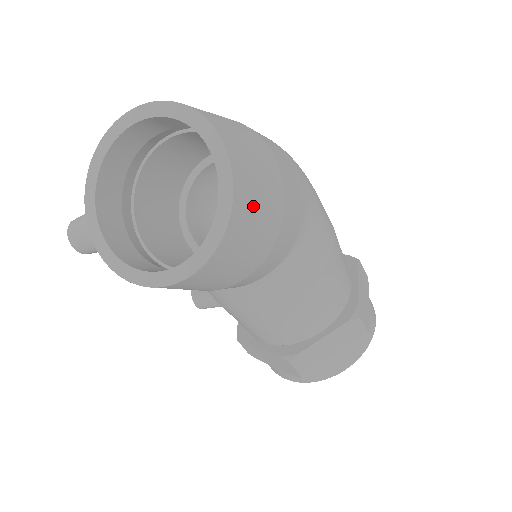
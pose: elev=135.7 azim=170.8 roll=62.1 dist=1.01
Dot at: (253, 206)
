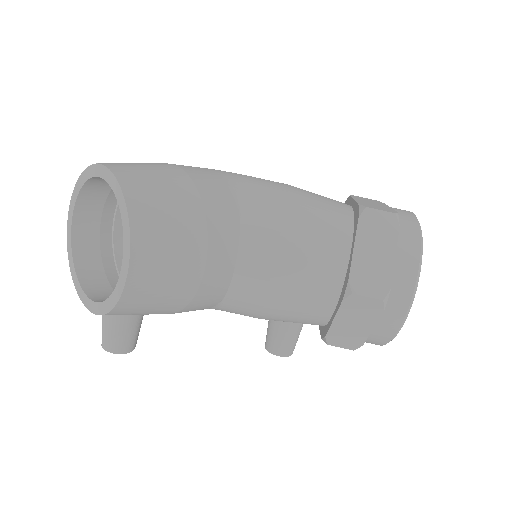
Dot at: (144, 177)
